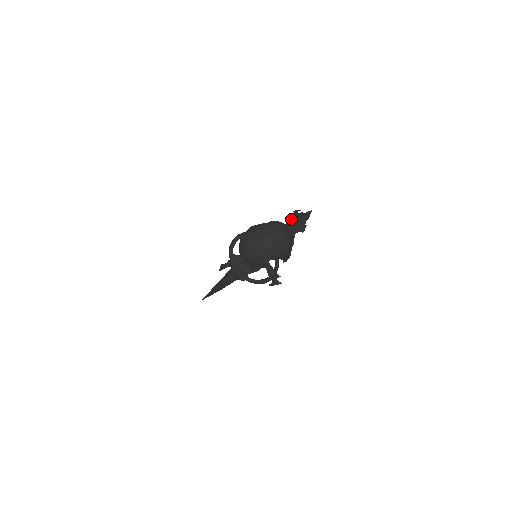
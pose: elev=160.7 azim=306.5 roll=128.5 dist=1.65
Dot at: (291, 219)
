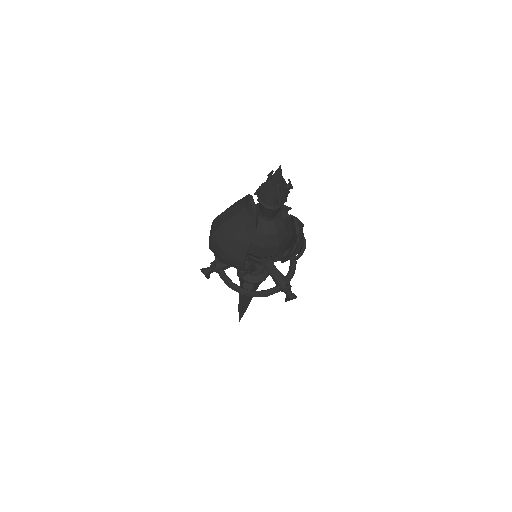
Dot at: occluded
